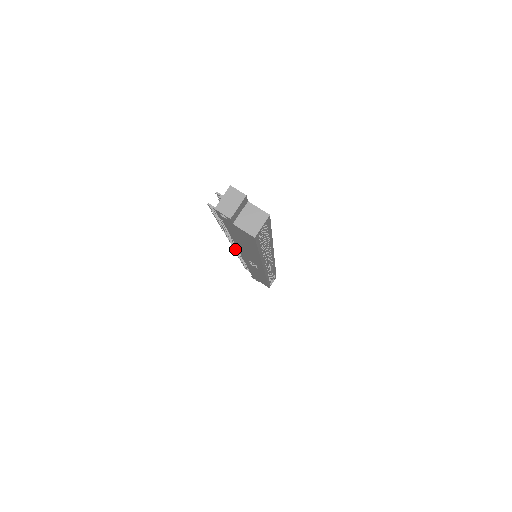
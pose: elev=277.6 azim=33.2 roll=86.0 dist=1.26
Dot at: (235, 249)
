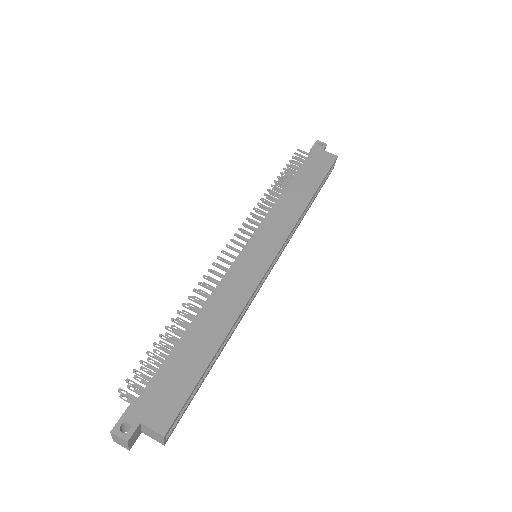
Dot at: occluded
